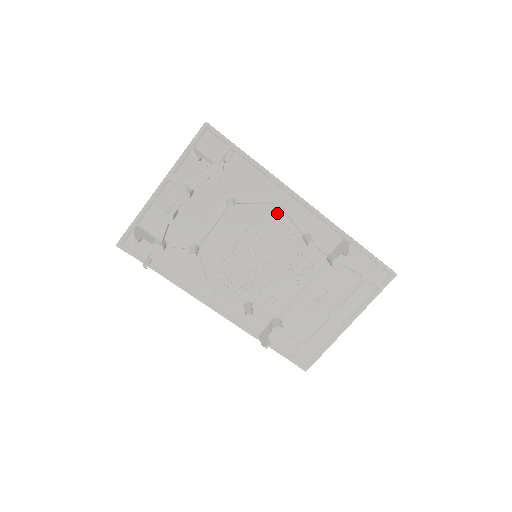
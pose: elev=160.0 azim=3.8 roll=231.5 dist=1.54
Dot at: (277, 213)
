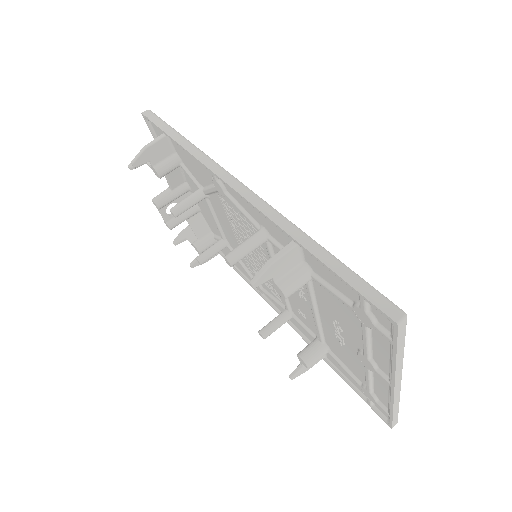
Dot at: (231, 203)
